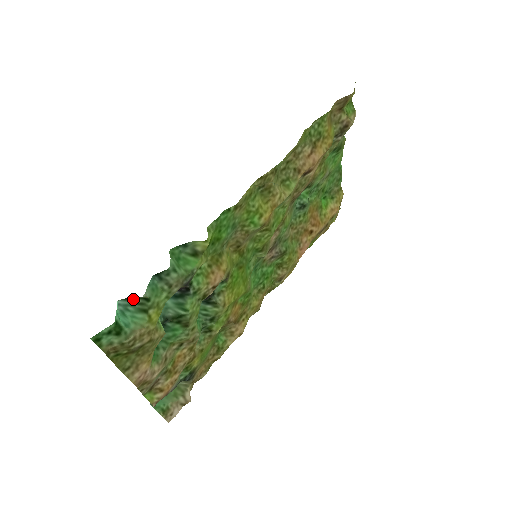
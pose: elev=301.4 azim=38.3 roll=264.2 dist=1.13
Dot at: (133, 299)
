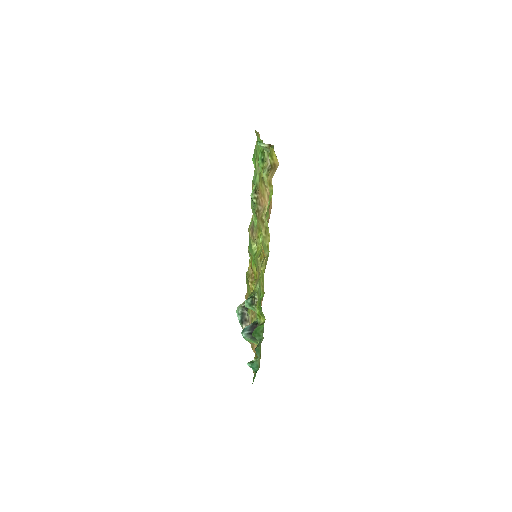
Dot at: (253, 360)
